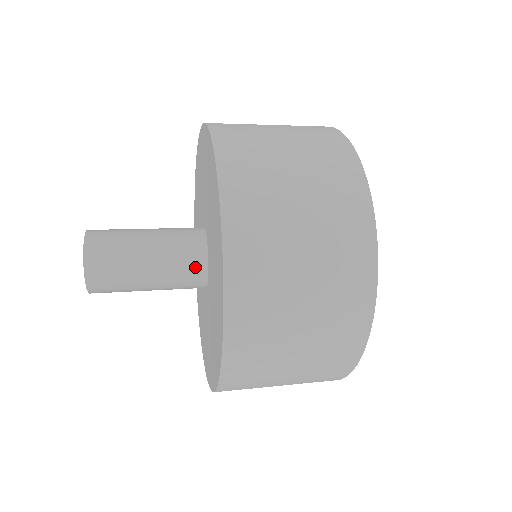
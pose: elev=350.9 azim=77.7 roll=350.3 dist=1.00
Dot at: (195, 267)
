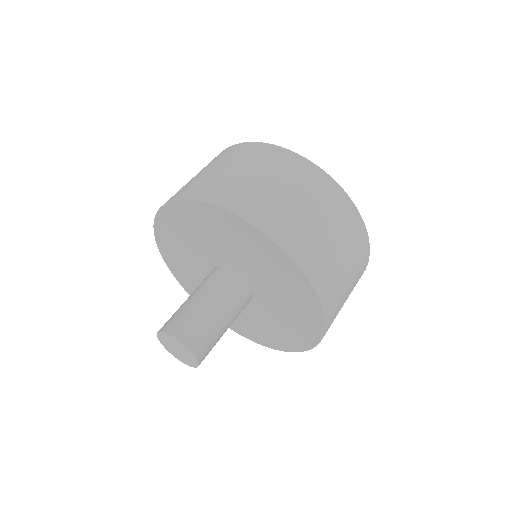
Dot at: (240, 287)
